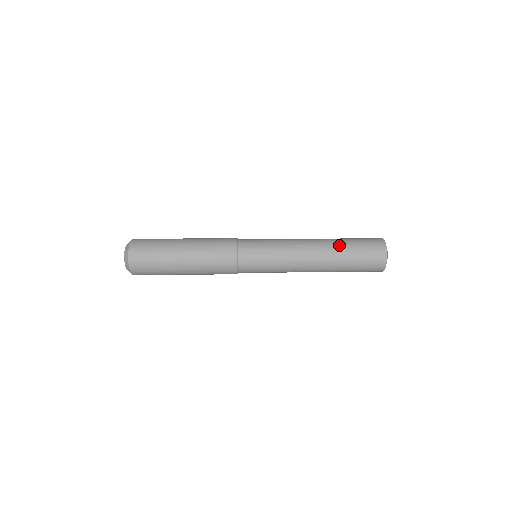
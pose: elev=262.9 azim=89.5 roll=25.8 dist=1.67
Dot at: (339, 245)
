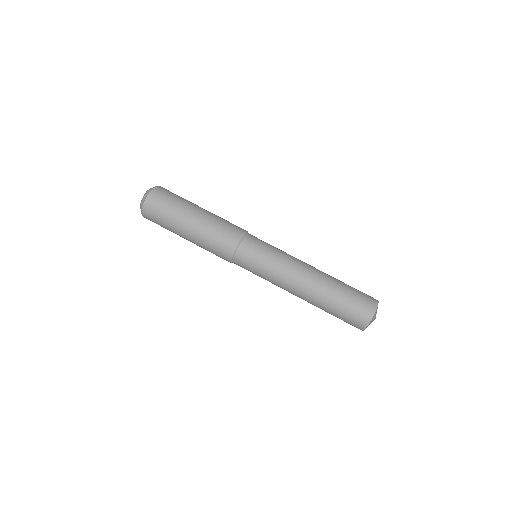
Dot at: (329, 295)
